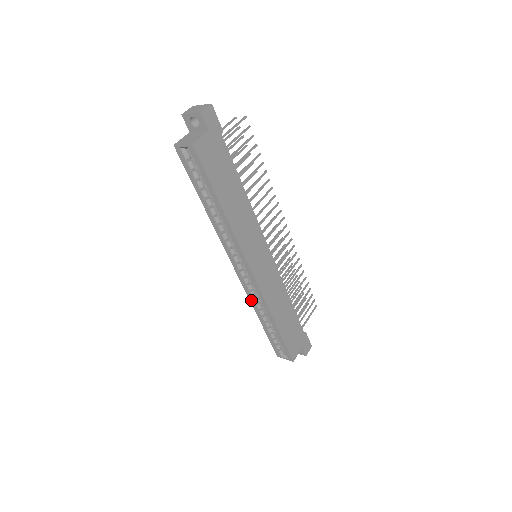
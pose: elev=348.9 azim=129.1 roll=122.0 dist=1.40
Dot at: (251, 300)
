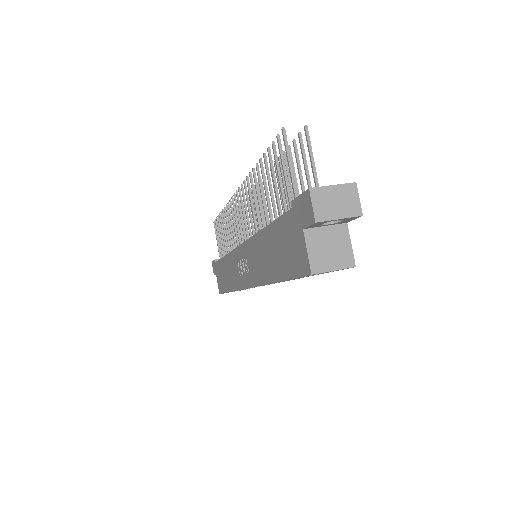
Dot at: occluded
